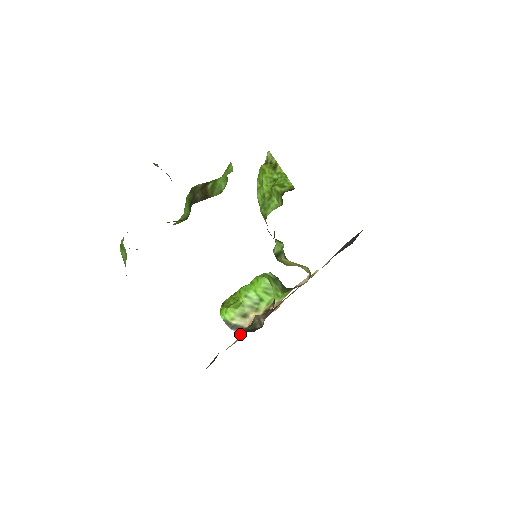
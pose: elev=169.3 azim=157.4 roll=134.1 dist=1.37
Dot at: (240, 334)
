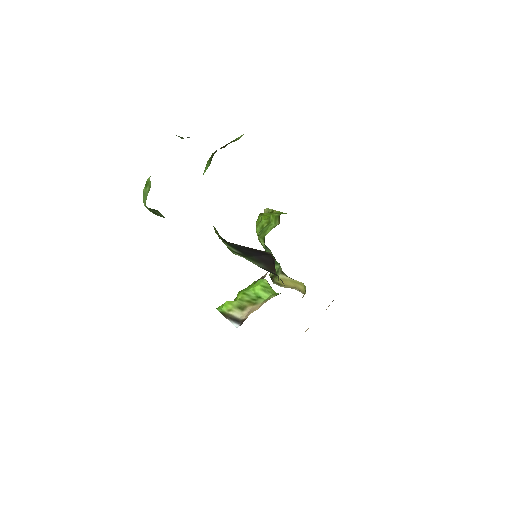
Dot at: (236, 326)
